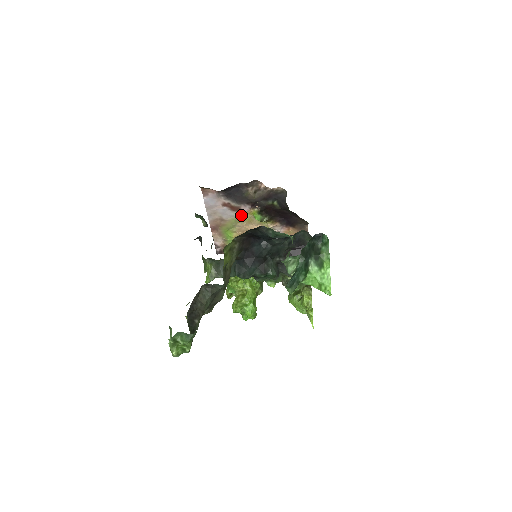
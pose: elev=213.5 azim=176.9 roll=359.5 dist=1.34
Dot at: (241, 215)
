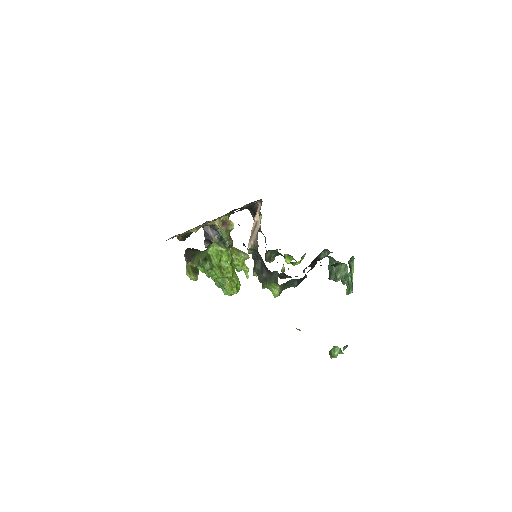
Dot at: (217, 218)
